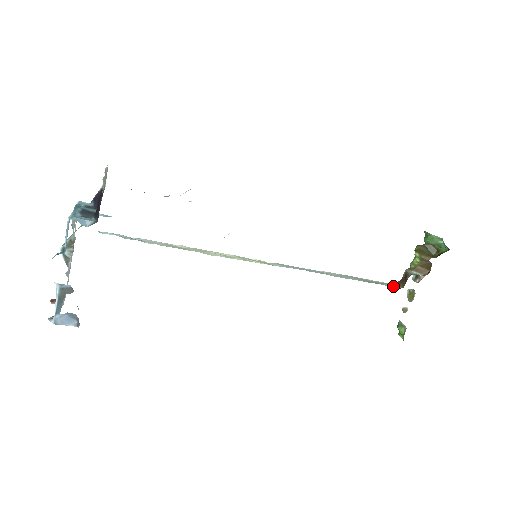
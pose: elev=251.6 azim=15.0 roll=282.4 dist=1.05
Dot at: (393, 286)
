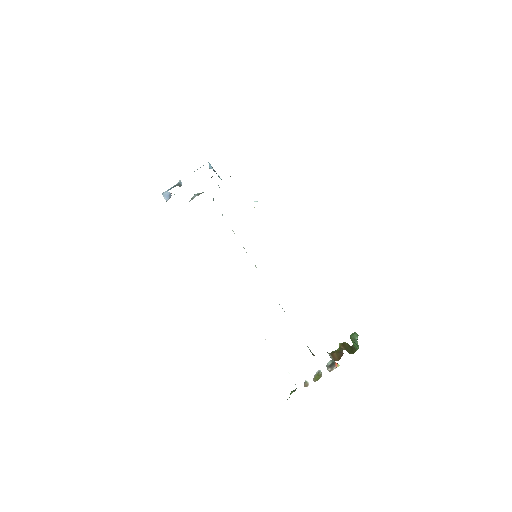
Dot at: occluded
